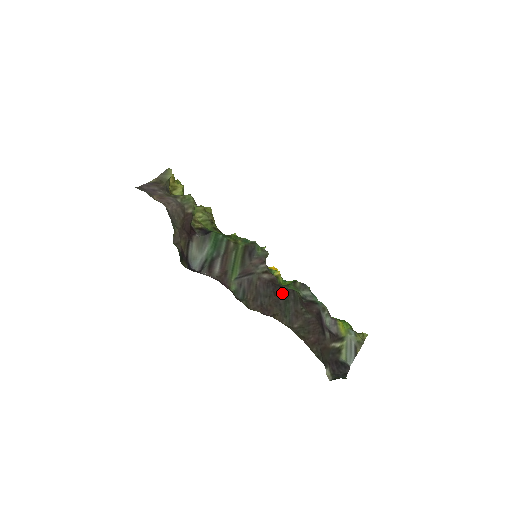
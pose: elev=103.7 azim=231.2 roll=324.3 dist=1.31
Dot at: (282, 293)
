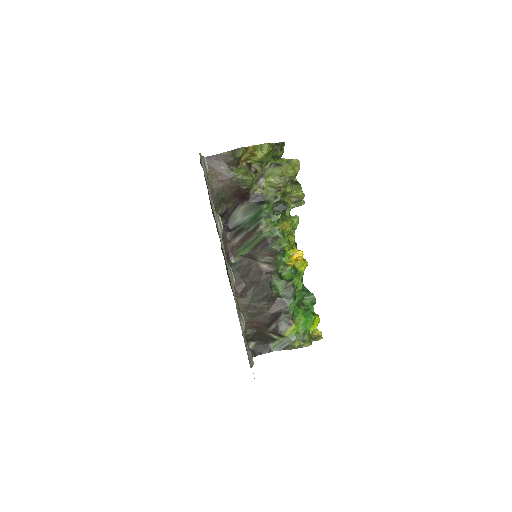
Dot at: (262, 286)
